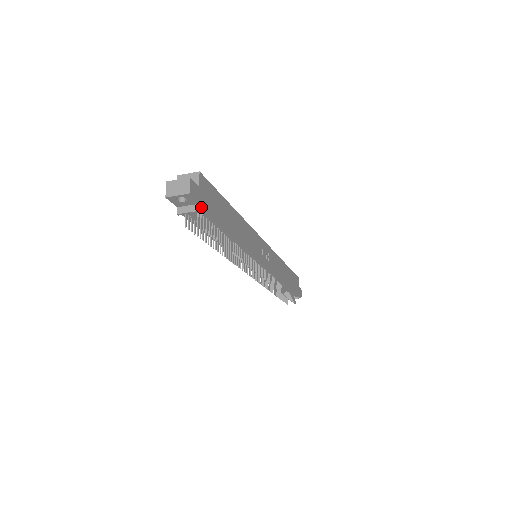
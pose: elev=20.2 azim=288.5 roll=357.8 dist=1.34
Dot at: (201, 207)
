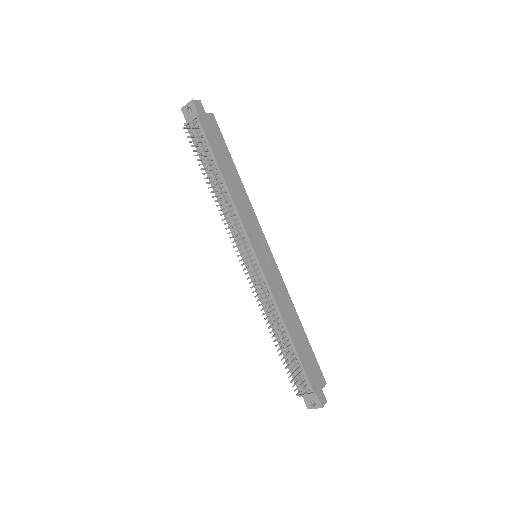
Dot at: (198, 117)
